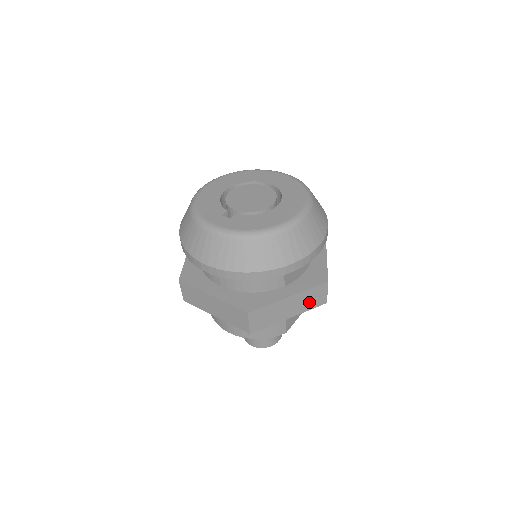
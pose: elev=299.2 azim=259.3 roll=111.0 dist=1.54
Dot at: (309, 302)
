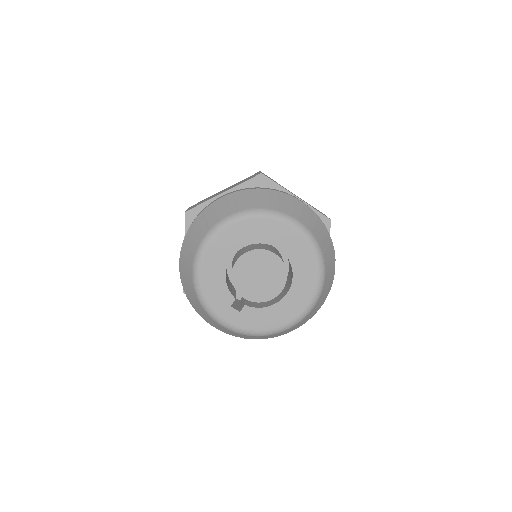
Dot at: occluded
